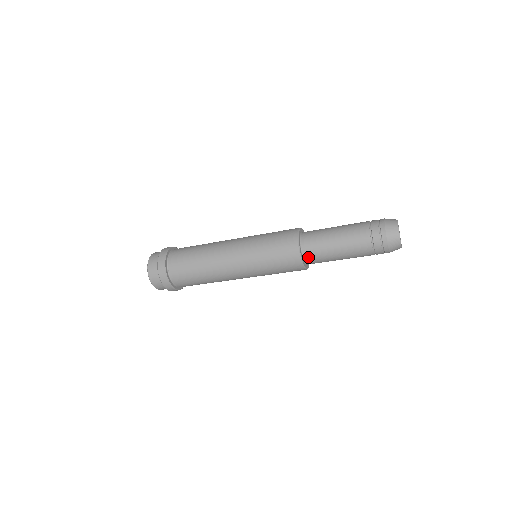
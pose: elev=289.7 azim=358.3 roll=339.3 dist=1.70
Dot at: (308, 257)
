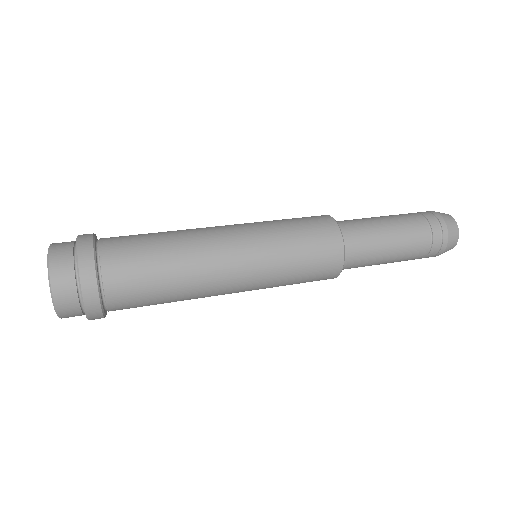
Dot at: (349, 254)
